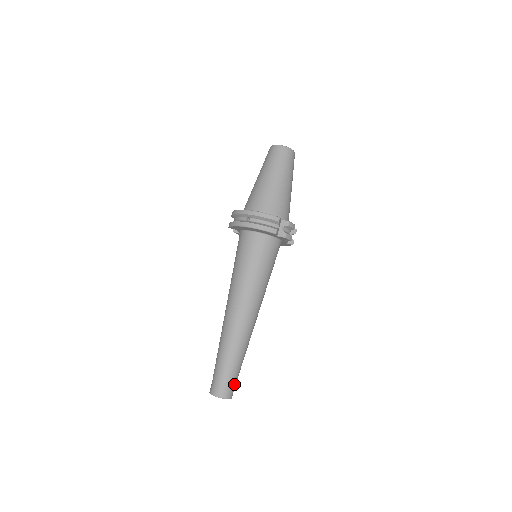
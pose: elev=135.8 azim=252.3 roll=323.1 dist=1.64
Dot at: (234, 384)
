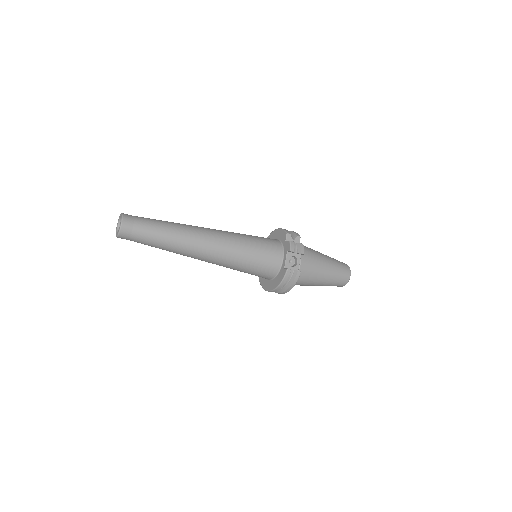
Dot at: (138, 225)
